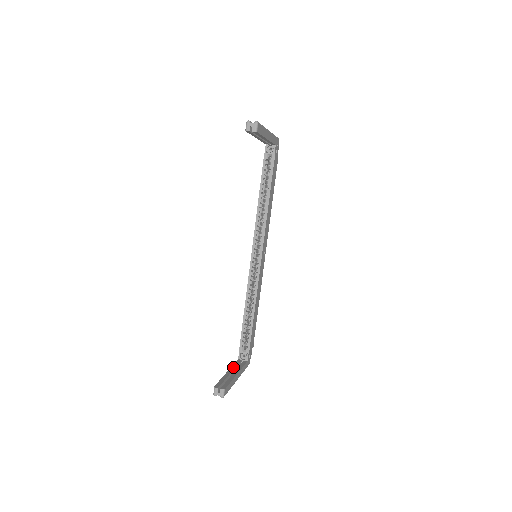
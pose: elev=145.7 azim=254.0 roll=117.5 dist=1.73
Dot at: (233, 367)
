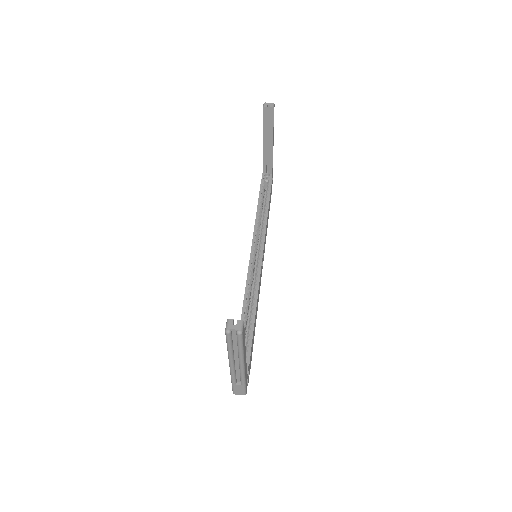
Dot at: occluded
